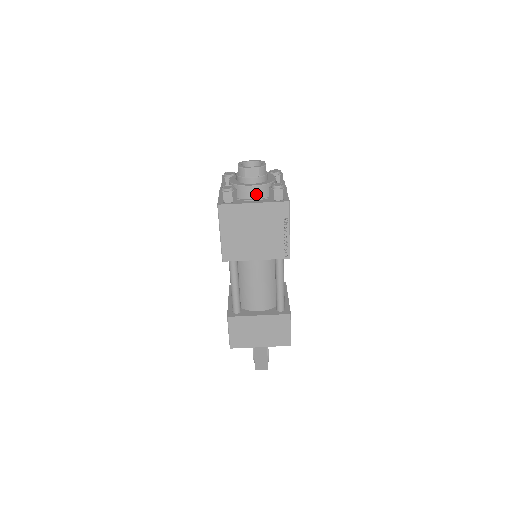
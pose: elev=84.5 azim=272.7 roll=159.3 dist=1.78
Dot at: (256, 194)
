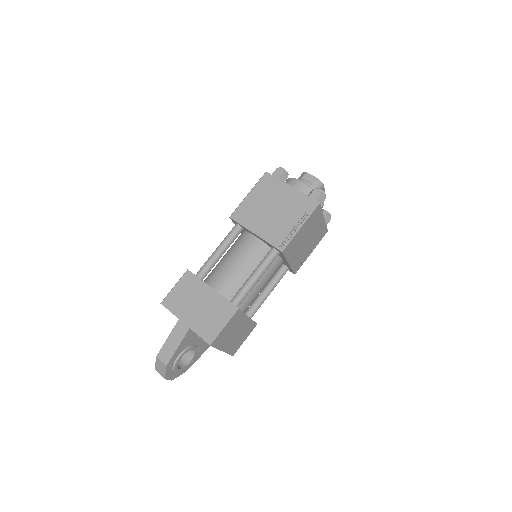
Dot at: (299, 189)
